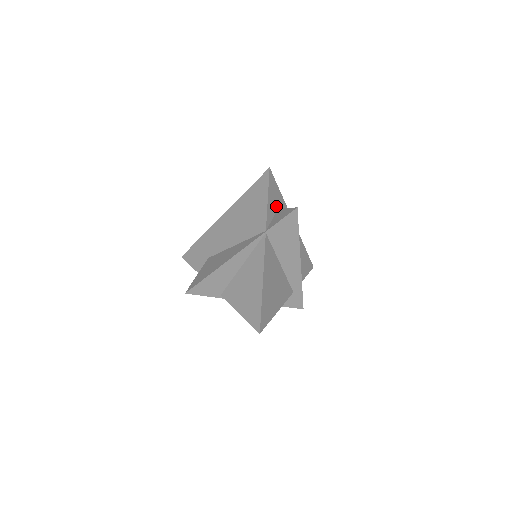
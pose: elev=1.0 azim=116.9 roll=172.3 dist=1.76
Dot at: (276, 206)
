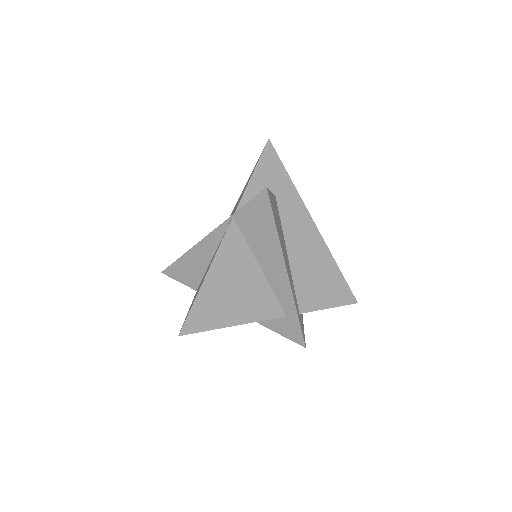
Dot at: (272, 191)
